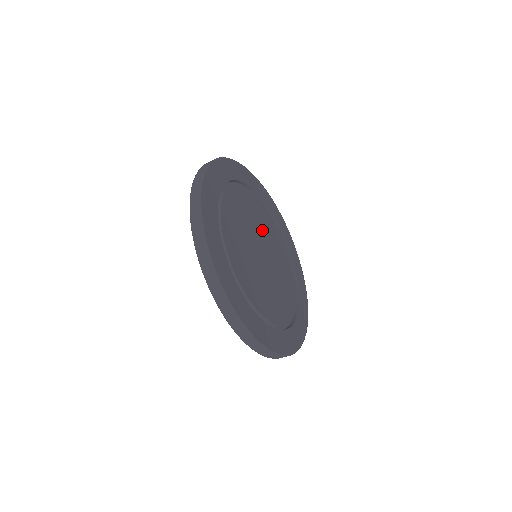
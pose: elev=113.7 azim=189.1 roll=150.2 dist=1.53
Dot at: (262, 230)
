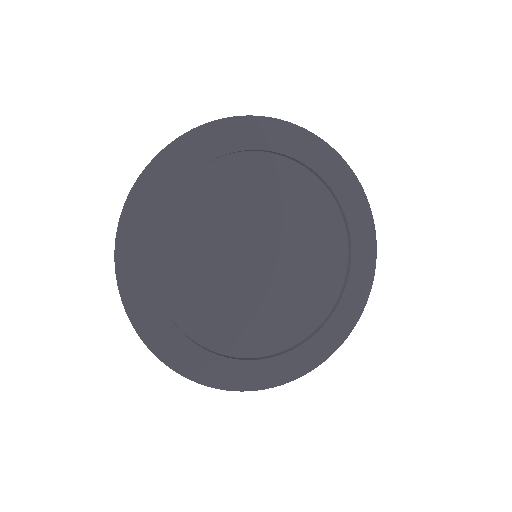
Dot at: (289, 230)
